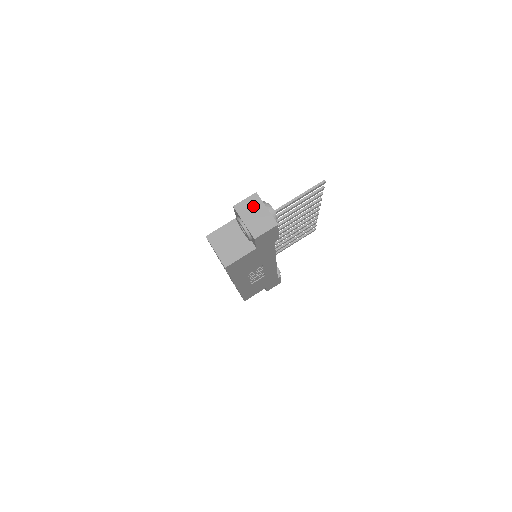
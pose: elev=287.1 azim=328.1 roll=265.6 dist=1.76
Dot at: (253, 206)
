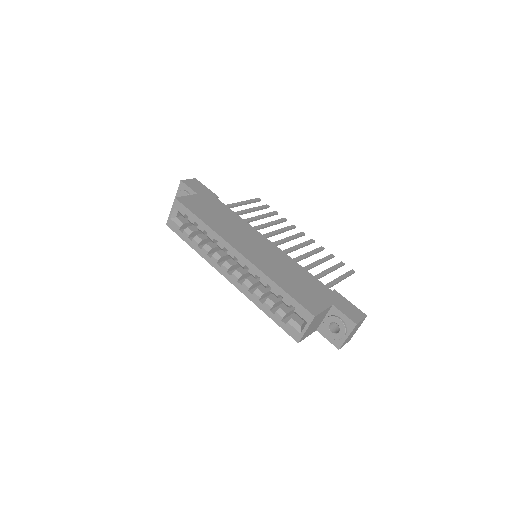
Dot at: occluded
